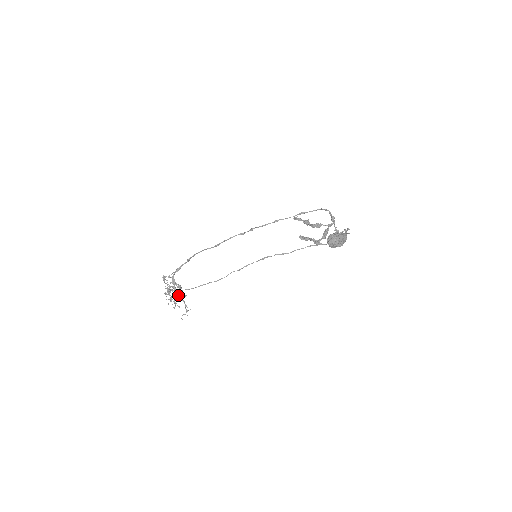
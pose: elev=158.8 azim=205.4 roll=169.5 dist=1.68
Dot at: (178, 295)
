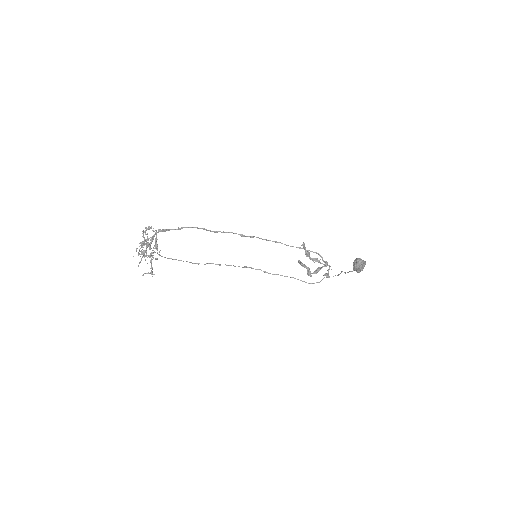
Dot at: (153, 252)
